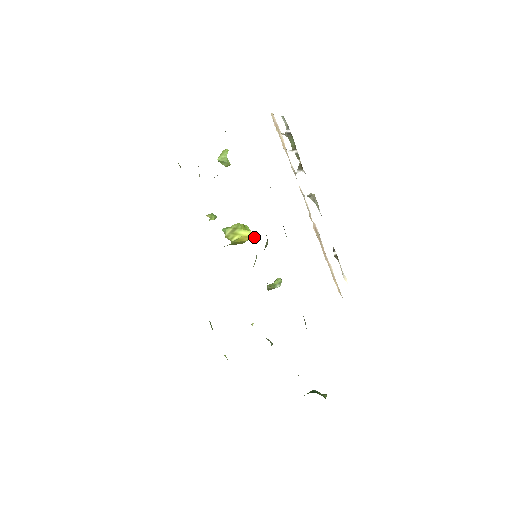
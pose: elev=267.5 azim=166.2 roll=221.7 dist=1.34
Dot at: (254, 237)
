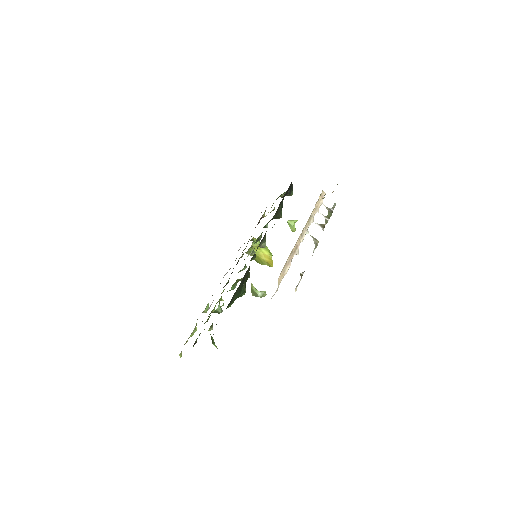
Dot at: (270, 260)
